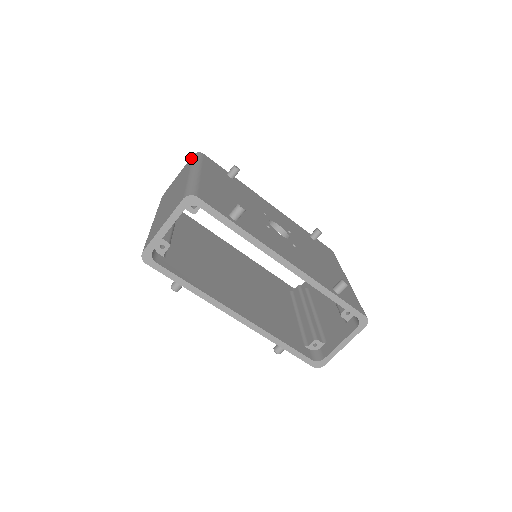
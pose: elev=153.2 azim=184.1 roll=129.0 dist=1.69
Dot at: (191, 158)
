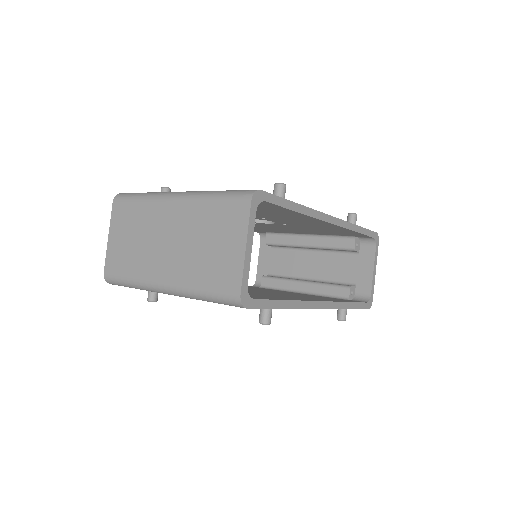
Dot at: (119, 203)
